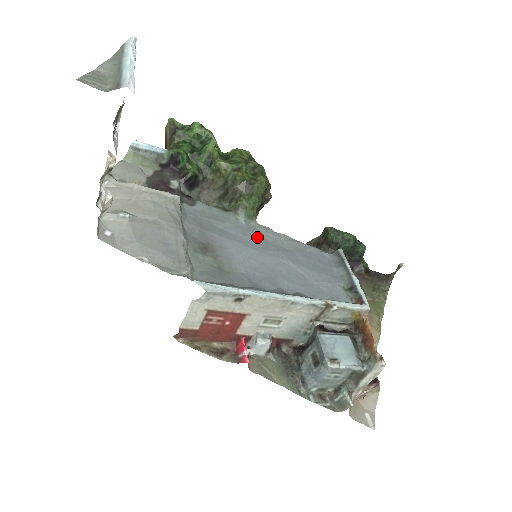
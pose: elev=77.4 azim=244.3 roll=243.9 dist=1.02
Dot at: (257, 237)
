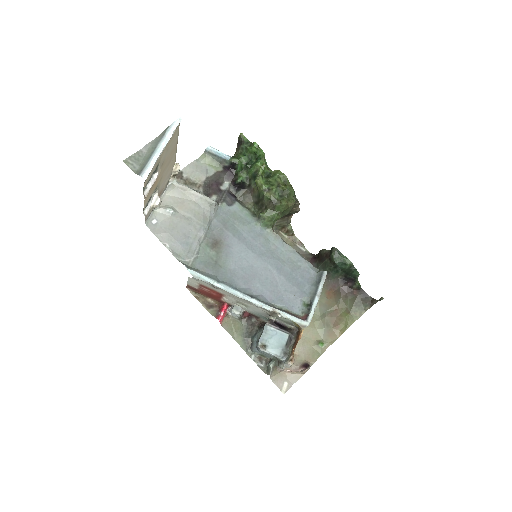
Dot at: (263, 243)
